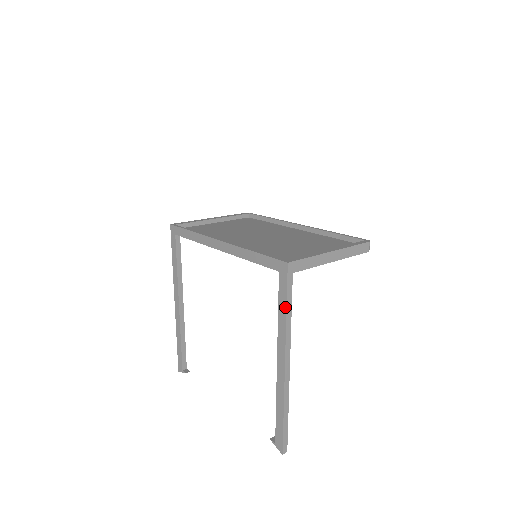
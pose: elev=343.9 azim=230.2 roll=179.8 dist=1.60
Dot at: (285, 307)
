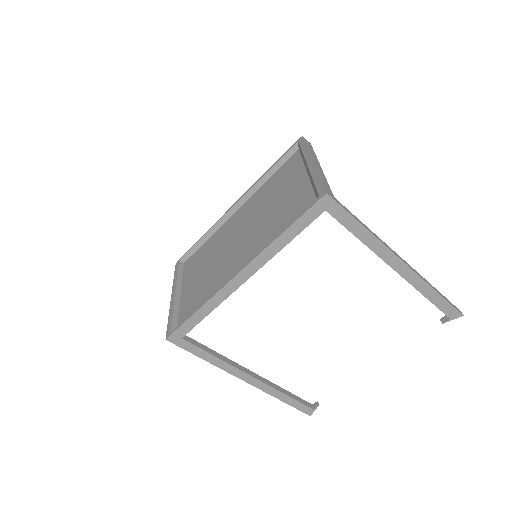
Dot at: (359, 225)
